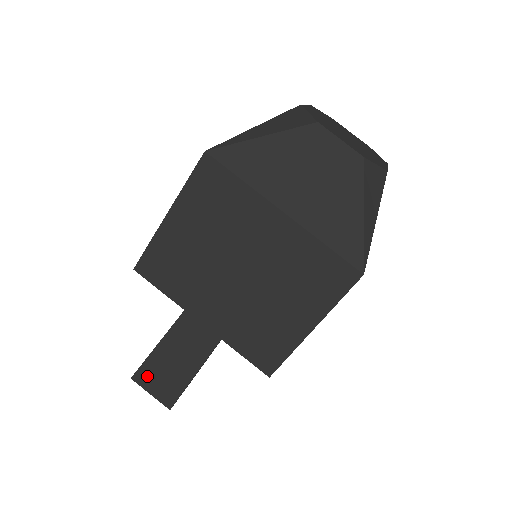
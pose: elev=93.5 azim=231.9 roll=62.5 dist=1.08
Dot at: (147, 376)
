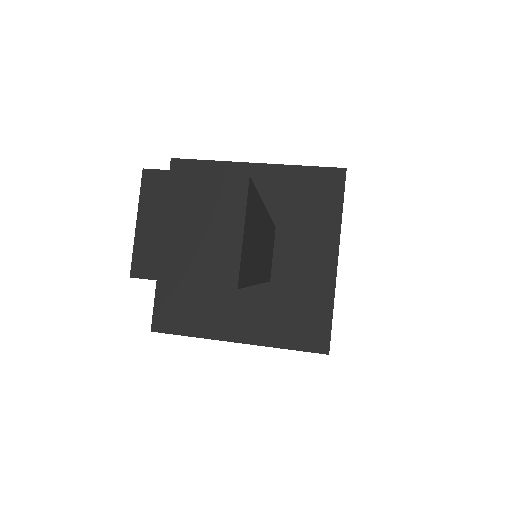
Dot at: occluded
